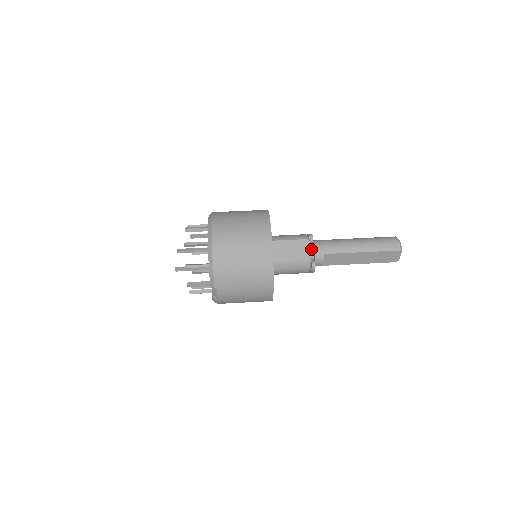
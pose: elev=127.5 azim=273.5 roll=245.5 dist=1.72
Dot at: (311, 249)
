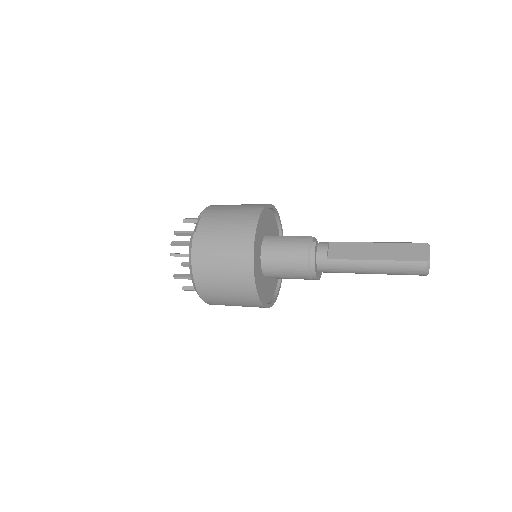
Dot at: occluded
